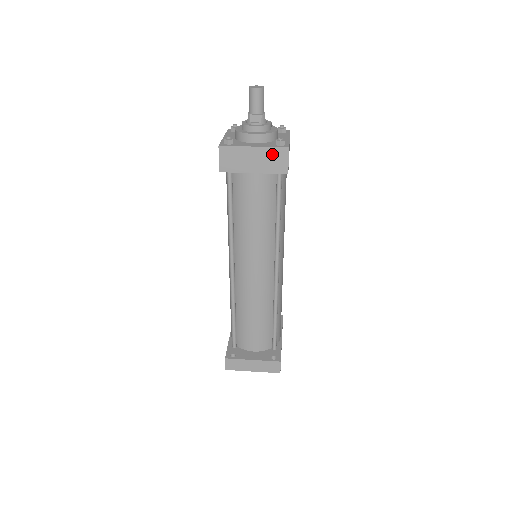
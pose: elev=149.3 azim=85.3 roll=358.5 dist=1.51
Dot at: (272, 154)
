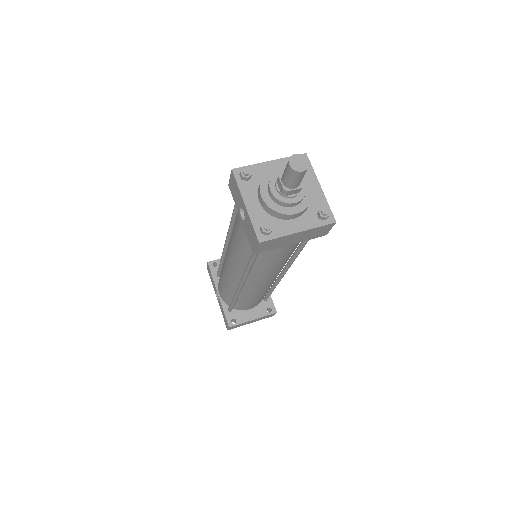
Dot at: (316, 230)
